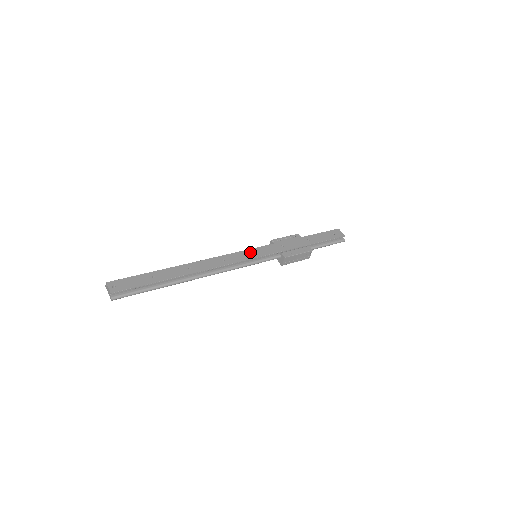
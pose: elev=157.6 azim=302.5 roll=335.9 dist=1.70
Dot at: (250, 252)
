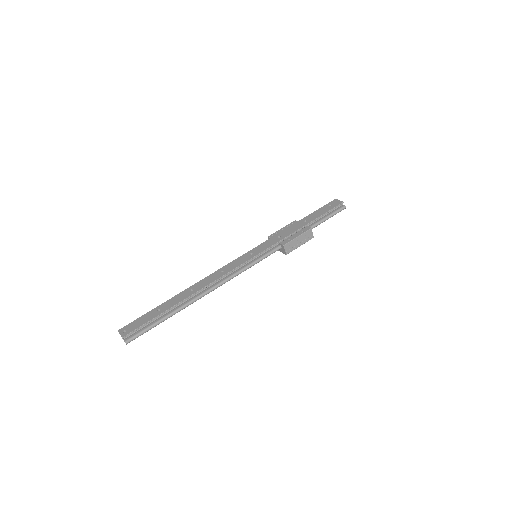
Dot at: (248, 254)
